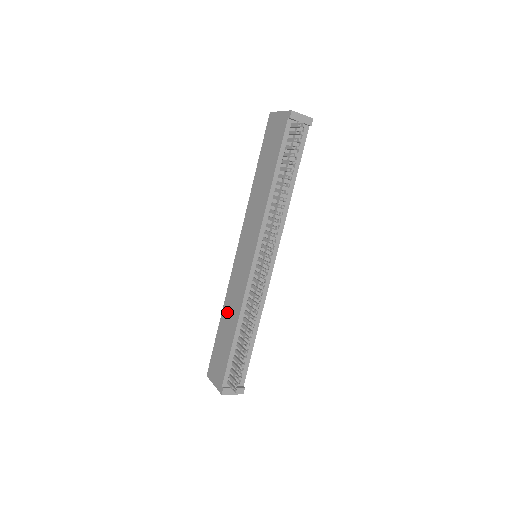
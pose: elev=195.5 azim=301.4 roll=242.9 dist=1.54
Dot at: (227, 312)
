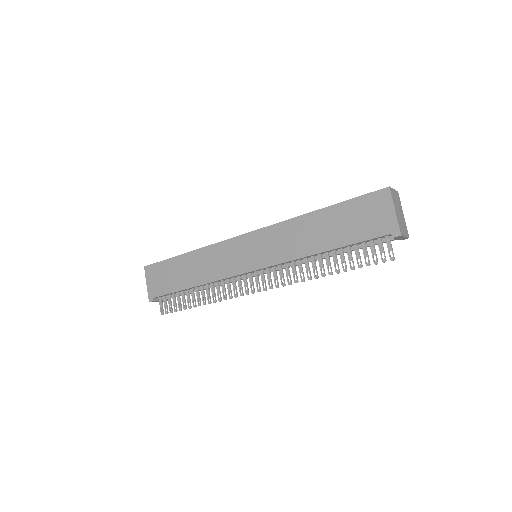
Dot at: (197, 261)
